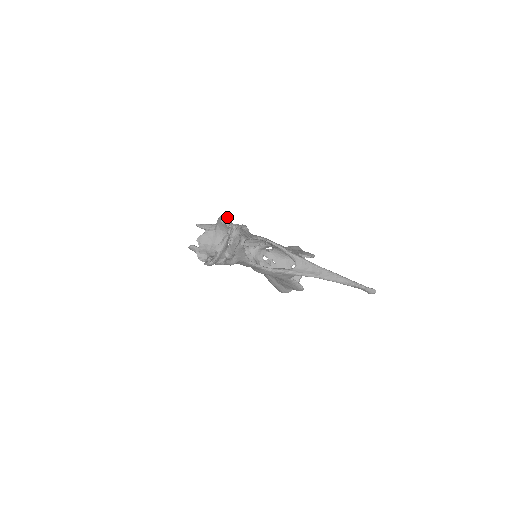
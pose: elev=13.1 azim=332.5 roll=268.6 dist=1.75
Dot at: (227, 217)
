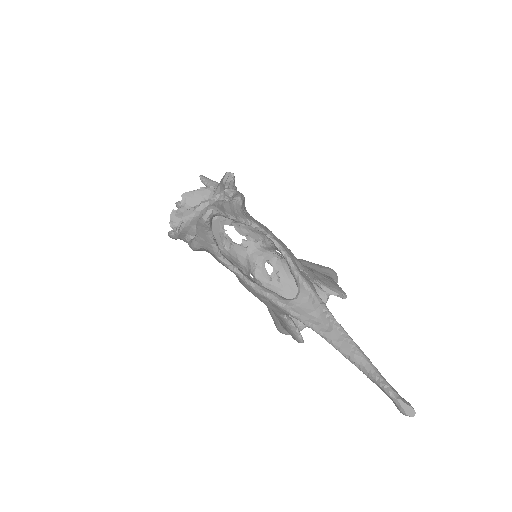
Dot at: (233, 176)
